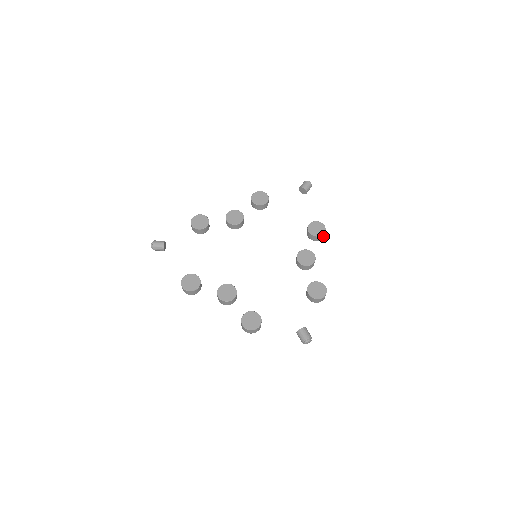
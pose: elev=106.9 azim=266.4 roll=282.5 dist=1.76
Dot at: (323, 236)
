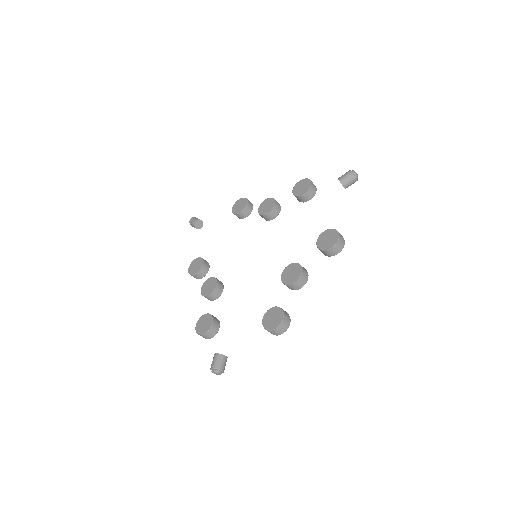
Dot at: (335, 252)
